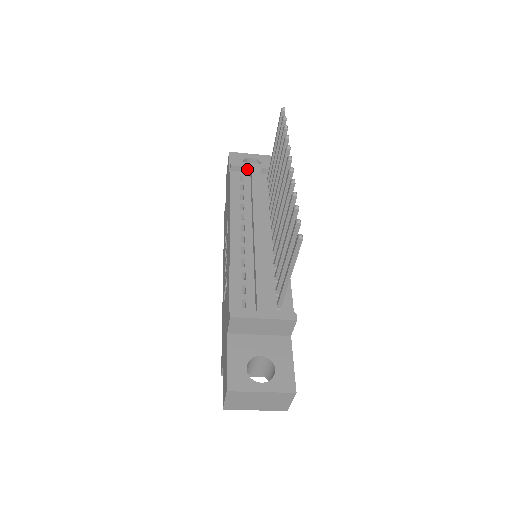
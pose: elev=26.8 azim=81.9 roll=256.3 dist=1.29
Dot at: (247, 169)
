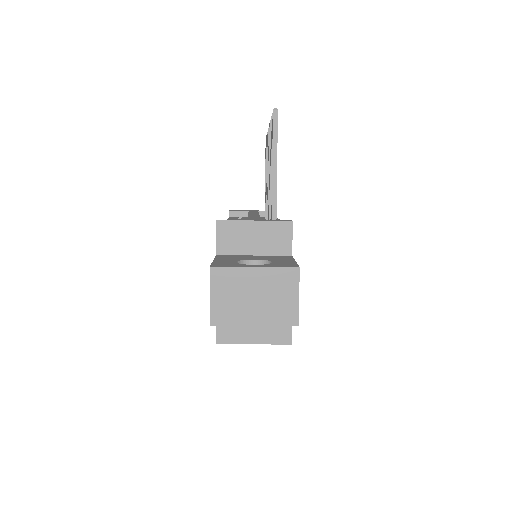
Dot at: (245, 214)
